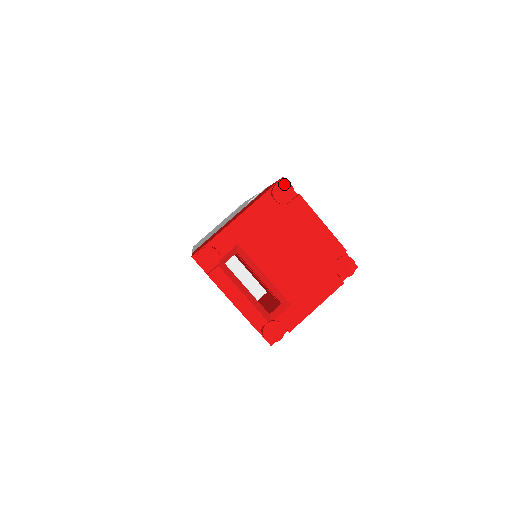
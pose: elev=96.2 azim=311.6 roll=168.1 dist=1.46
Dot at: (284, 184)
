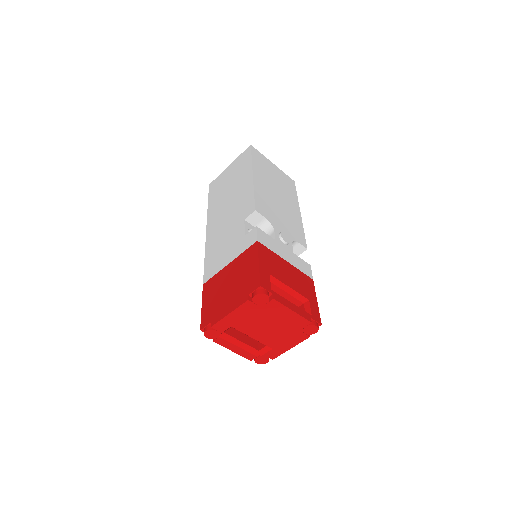
Dot at: (261, 295)
